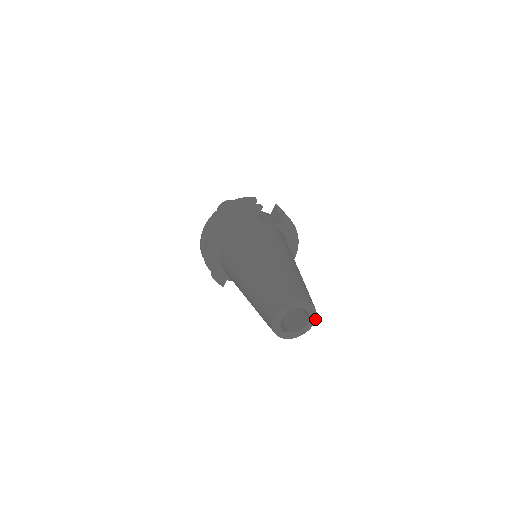
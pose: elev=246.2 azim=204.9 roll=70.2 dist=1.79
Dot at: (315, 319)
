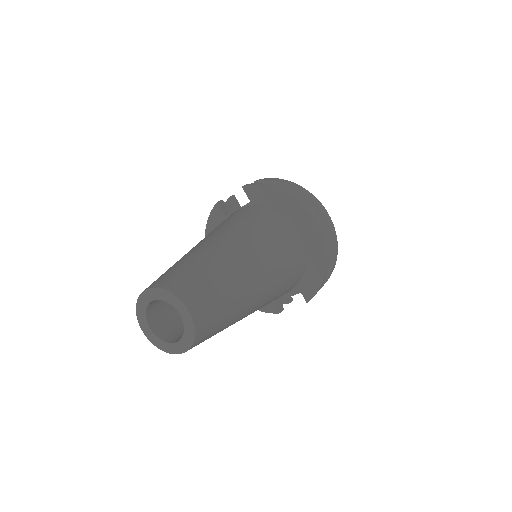
Dot at: (182, 303)
